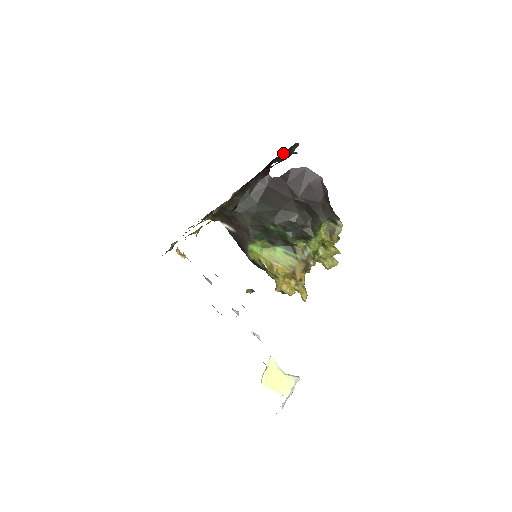
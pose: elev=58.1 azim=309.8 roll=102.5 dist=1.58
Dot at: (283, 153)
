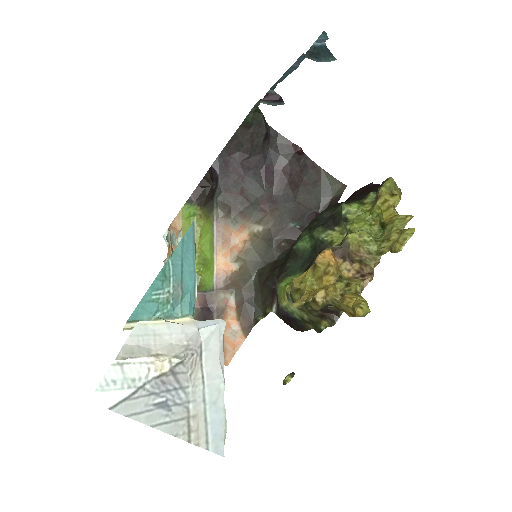
Dot at: (325, 196)
